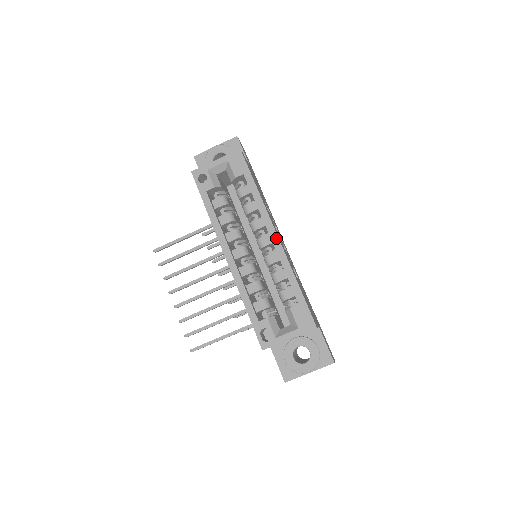
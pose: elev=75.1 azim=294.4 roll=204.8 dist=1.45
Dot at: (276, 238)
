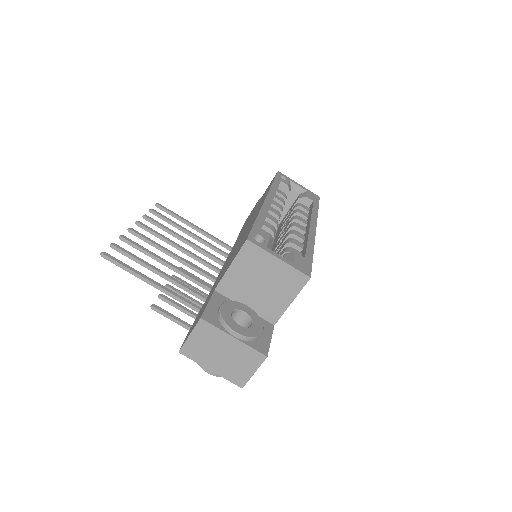
Dot at: (314, 229)
